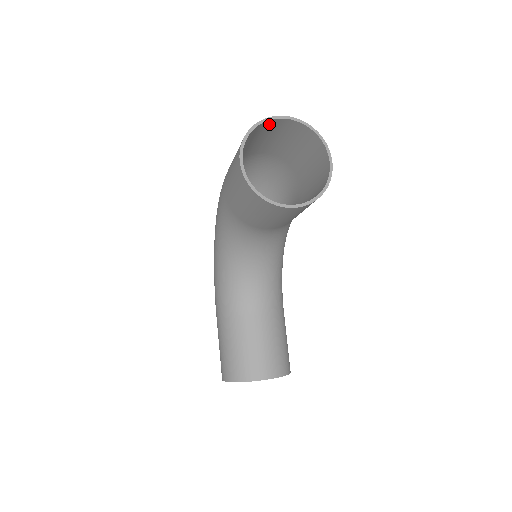
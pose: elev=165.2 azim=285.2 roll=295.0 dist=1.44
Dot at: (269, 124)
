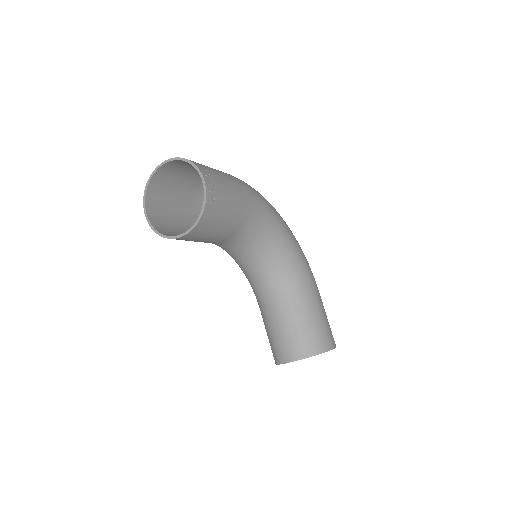
Dot at: (165, 169)
